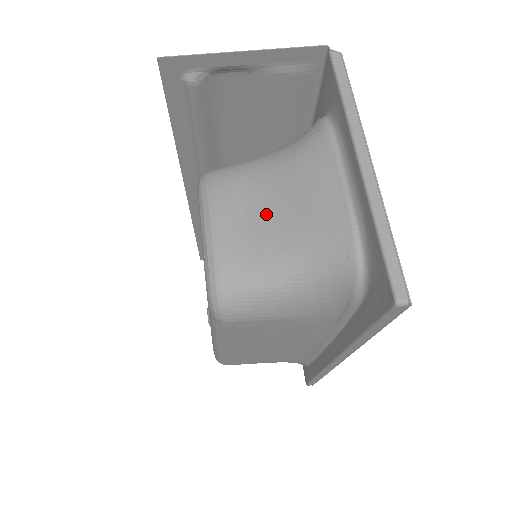
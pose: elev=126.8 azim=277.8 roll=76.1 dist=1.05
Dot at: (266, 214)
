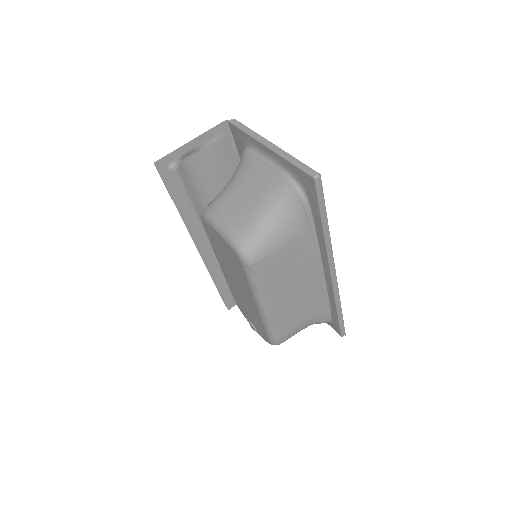
Dot at: (243, 200)
